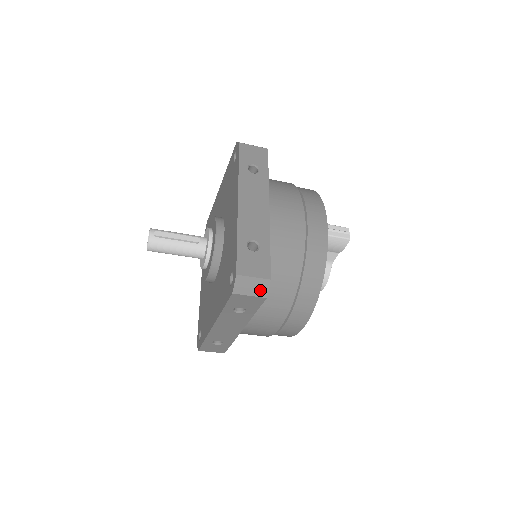
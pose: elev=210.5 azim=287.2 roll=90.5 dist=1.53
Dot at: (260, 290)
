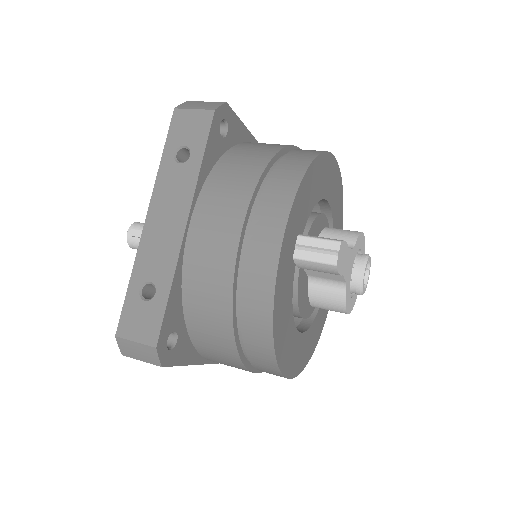
Dot at: (150, 357)
